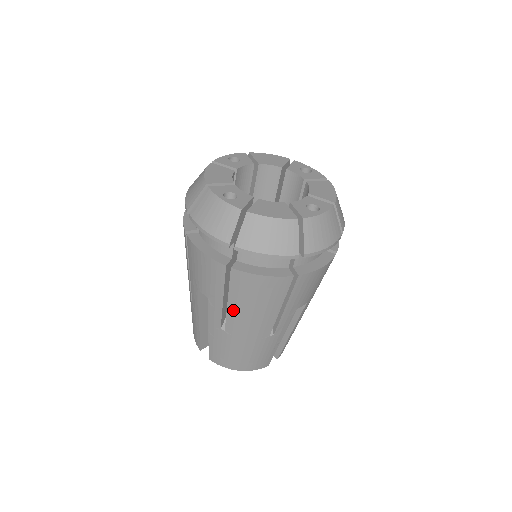
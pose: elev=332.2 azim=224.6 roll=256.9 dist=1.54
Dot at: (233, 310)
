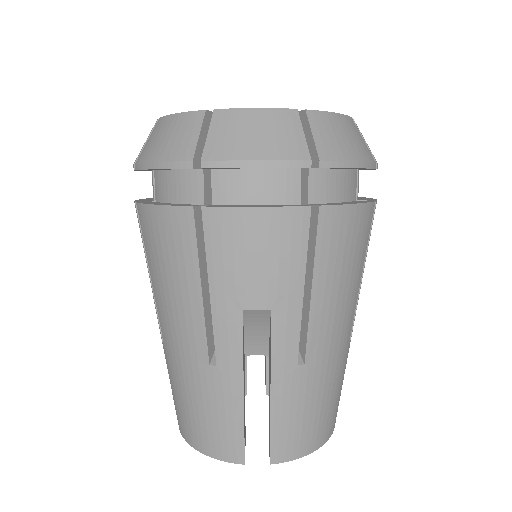
Dot at: (156, 293)
